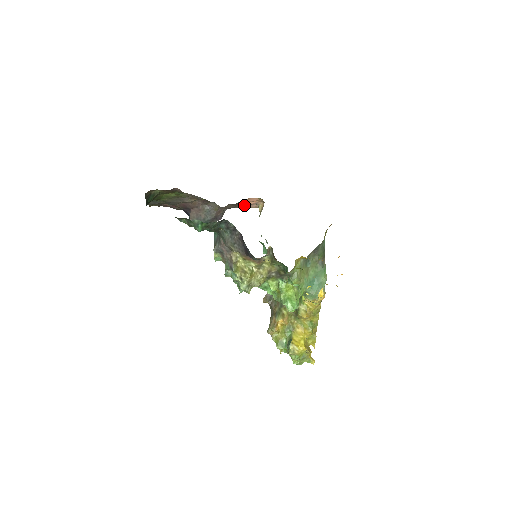
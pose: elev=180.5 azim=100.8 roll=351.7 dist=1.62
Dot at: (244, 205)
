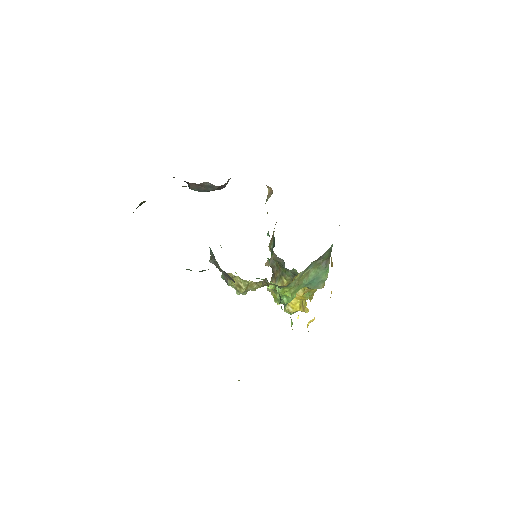
Dot at: occluded
